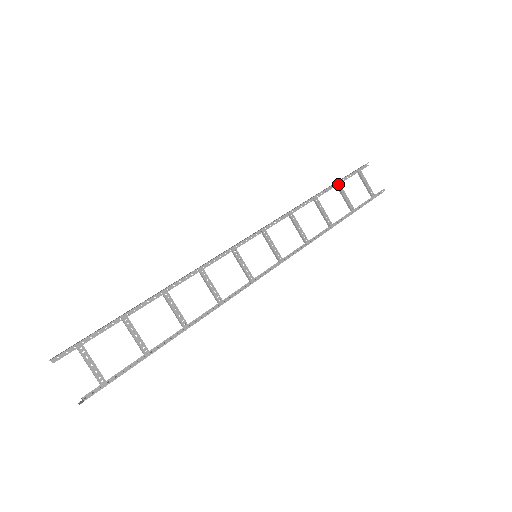
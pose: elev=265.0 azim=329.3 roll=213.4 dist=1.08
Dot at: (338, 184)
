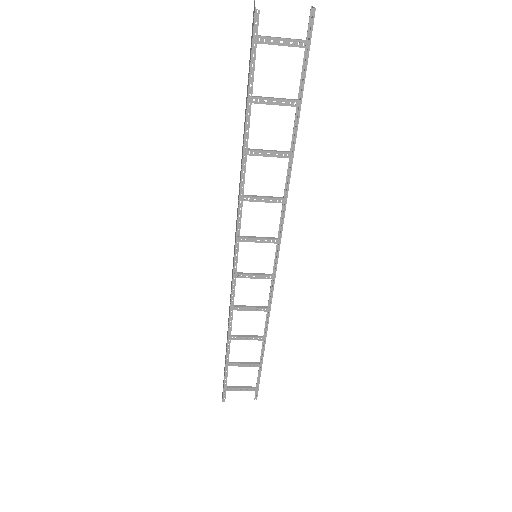
Dot at: (251, 101)
